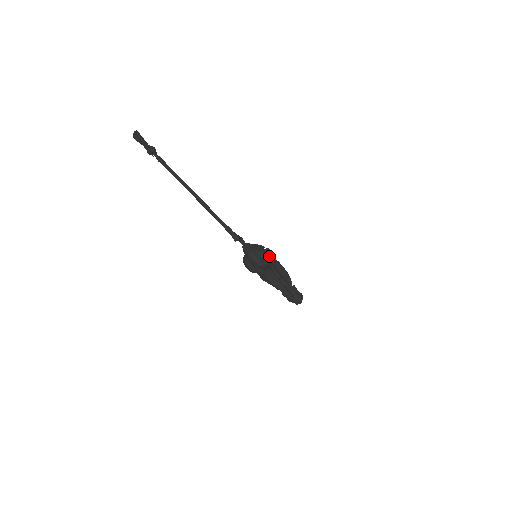
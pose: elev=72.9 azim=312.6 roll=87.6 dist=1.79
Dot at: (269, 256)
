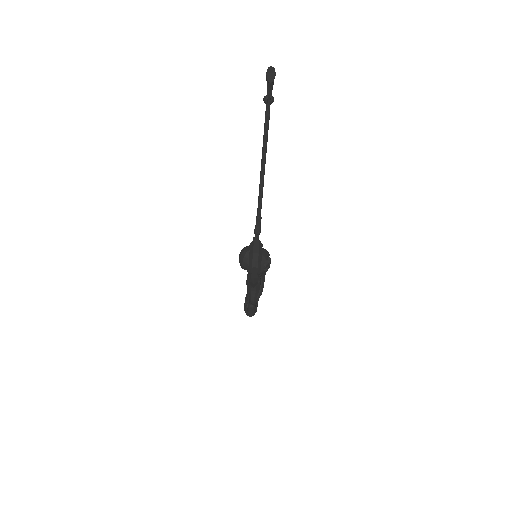
Dot at: occluded
